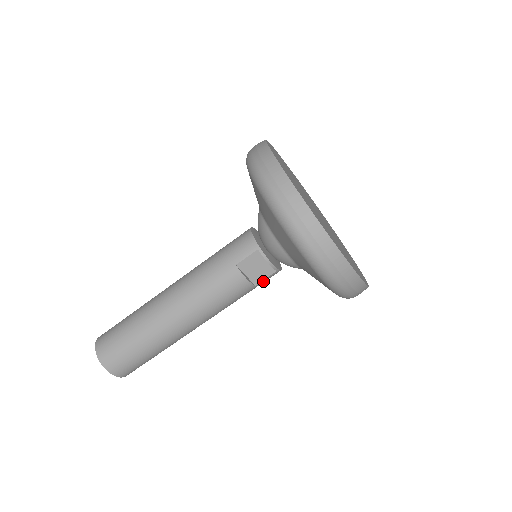
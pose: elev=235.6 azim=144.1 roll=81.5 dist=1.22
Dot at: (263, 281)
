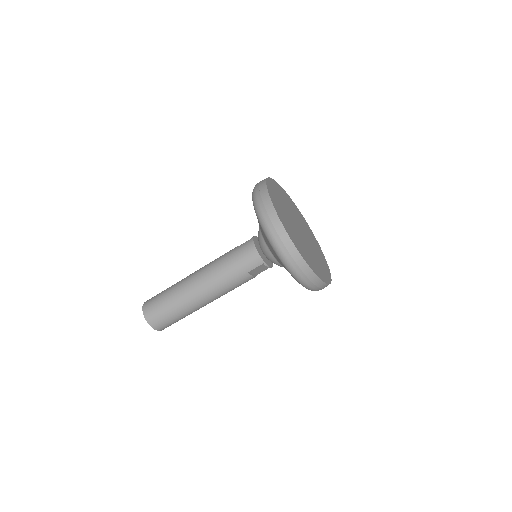
Dot at: (262, 271)
